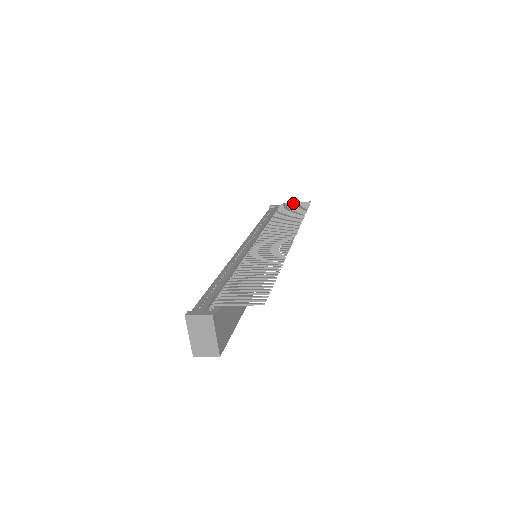
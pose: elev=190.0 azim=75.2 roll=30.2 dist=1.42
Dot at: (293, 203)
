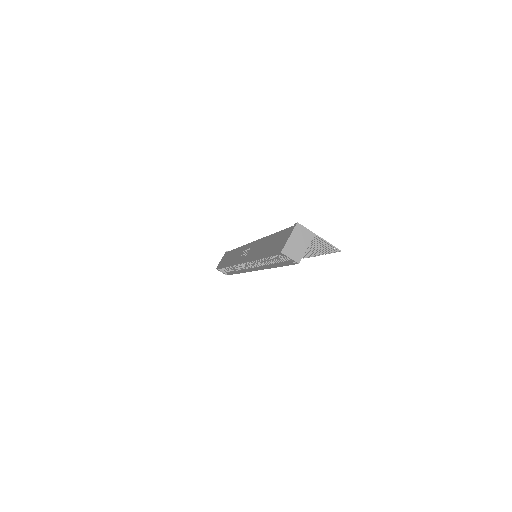
Dot at: occluded
